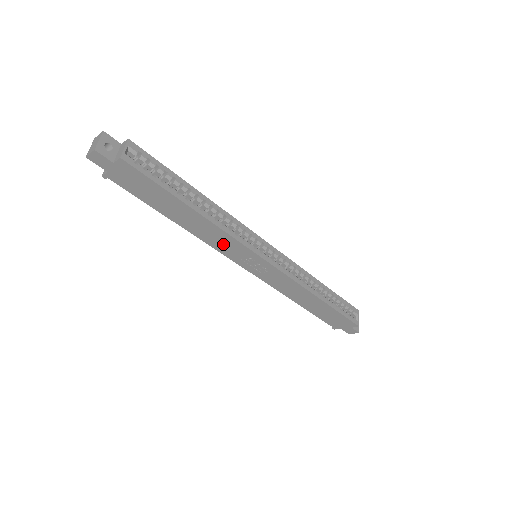
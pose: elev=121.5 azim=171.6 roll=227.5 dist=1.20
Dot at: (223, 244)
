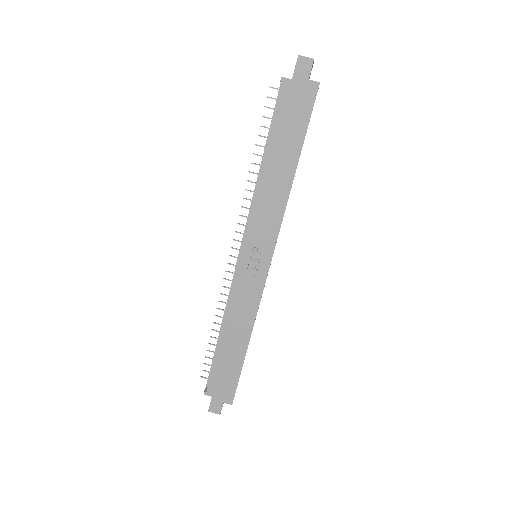
Dot at: (265, 217)
